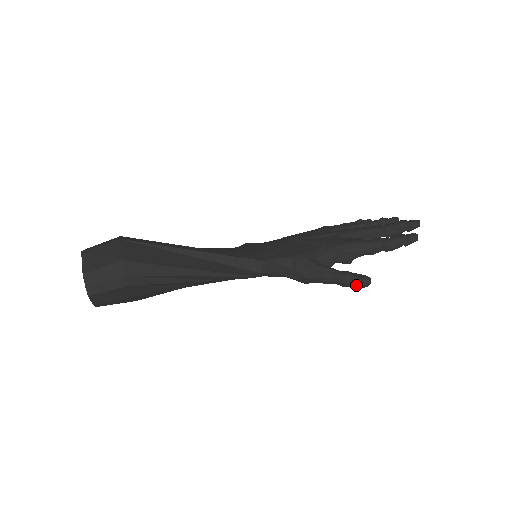
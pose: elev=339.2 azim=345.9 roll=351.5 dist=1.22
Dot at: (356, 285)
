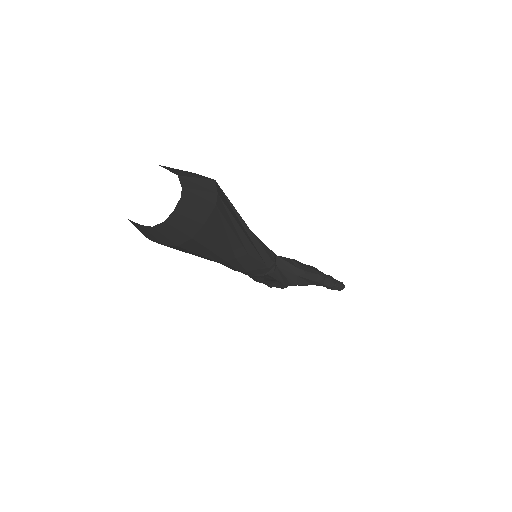
Dot at: (337, 287)
